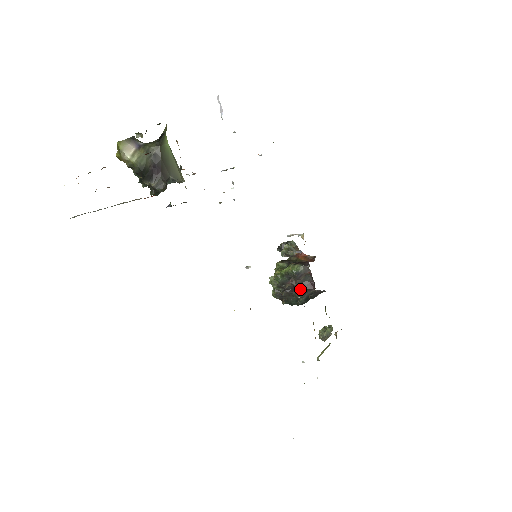
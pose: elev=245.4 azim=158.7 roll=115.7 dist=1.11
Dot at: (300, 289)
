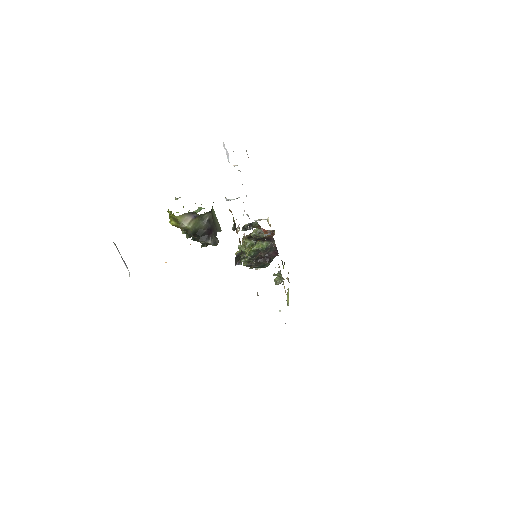
Dot at: (267, 258)
